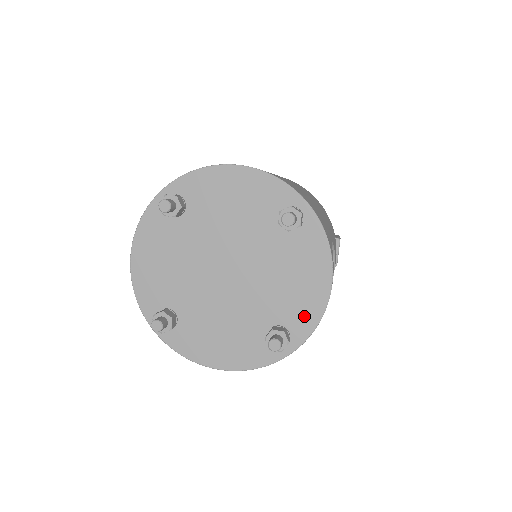
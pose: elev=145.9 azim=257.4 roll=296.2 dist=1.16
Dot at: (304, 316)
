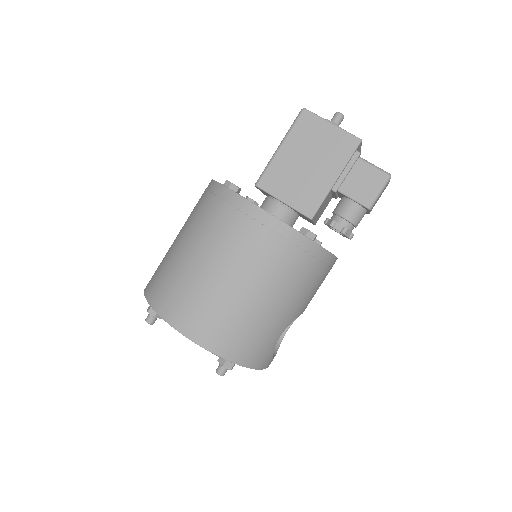
Dot at: occluded
